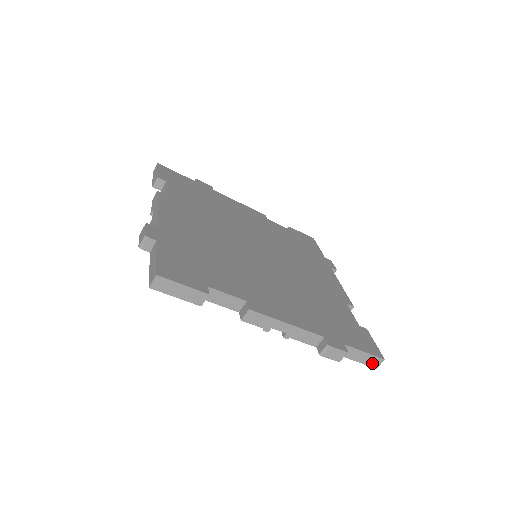
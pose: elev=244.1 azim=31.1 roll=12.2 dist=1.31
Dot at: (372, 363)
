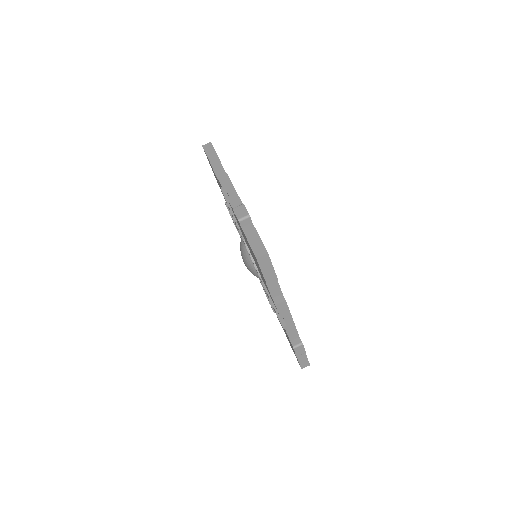
Dot at: (257, 251)
